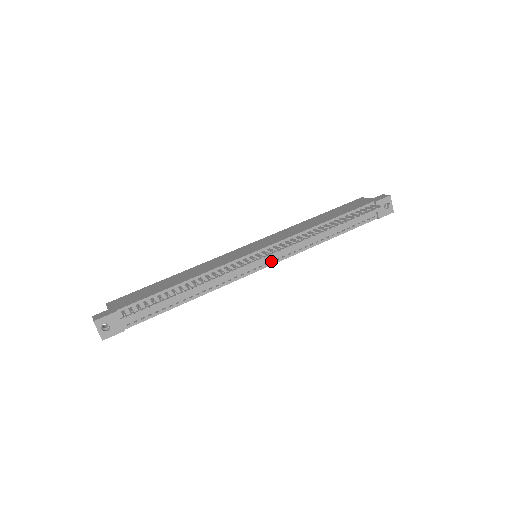
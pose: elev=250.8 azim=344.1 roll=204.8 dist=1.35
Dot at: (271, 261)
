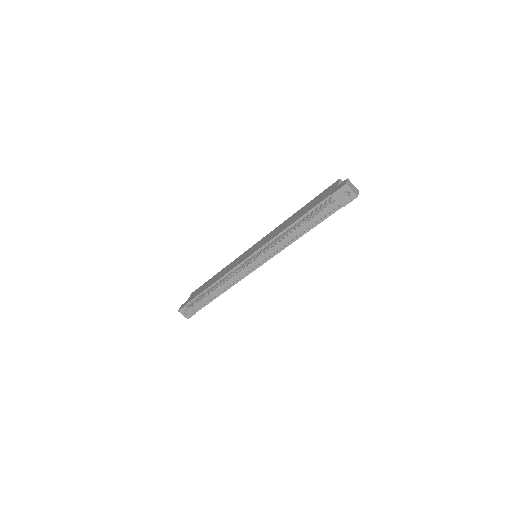
Dot at: (264, 260)
